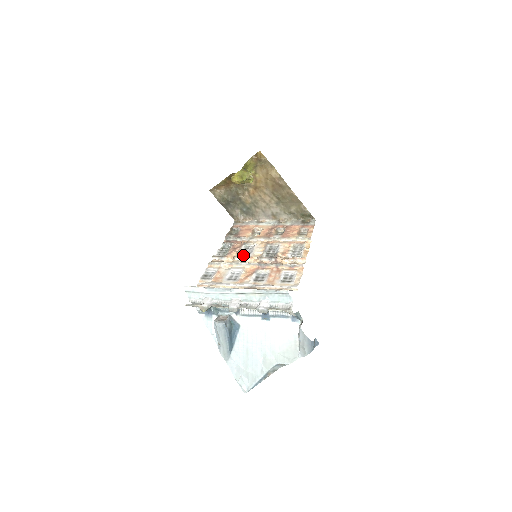
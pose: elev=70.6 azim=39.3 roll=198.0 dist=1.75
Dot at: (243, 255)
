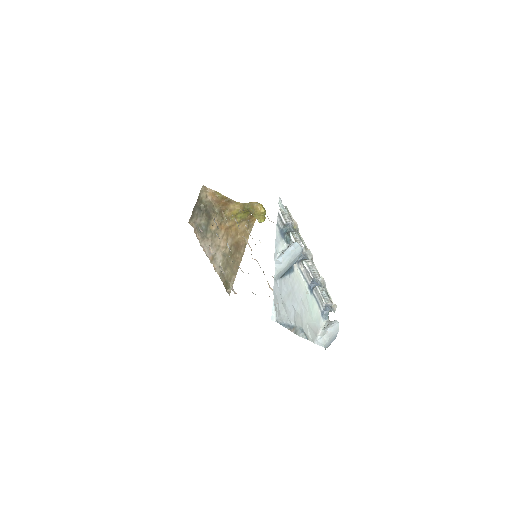
Dot at: occluded
